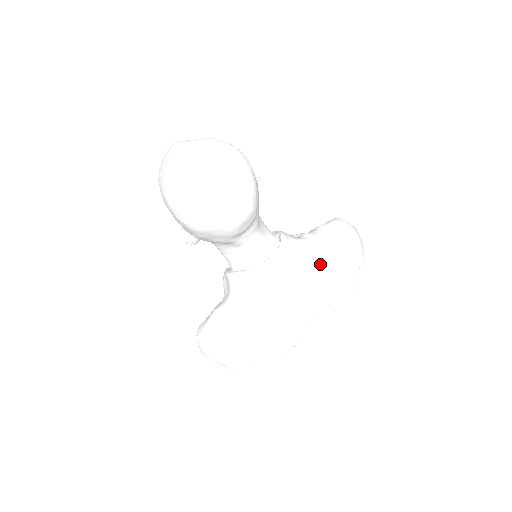
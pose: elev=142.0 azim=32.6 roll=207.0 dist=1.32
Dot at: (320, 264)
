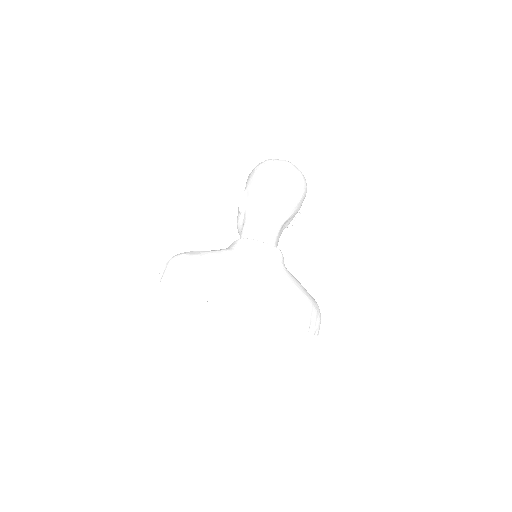
Dot at: (293, 283)
